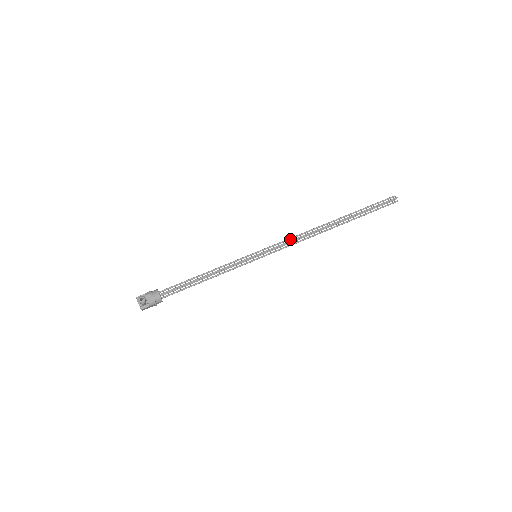
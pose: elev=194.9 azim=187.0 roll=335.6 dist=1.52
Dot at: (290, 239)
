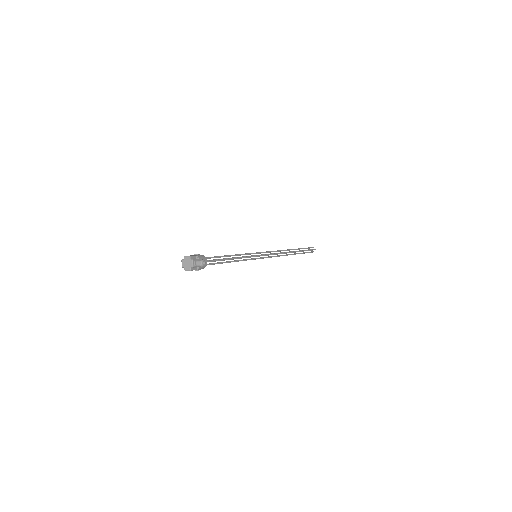
Dot at: occluded
